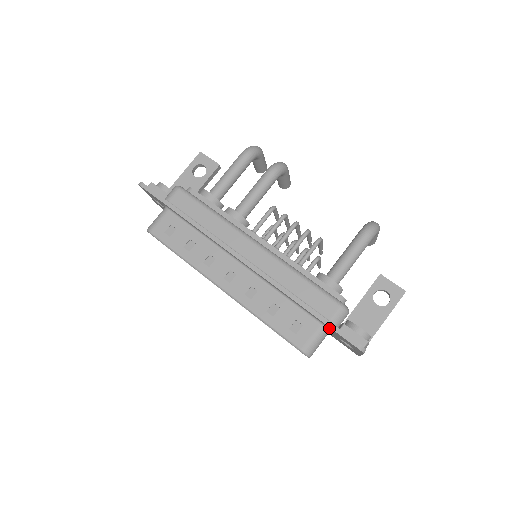
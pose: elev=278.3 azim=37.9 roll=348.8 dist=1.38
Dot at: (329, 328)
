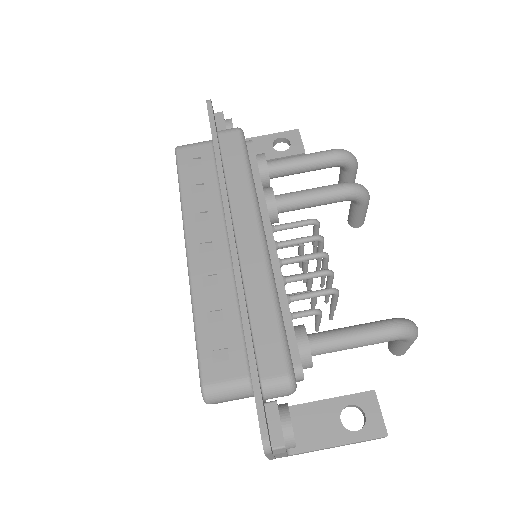
Dot at: occluded
